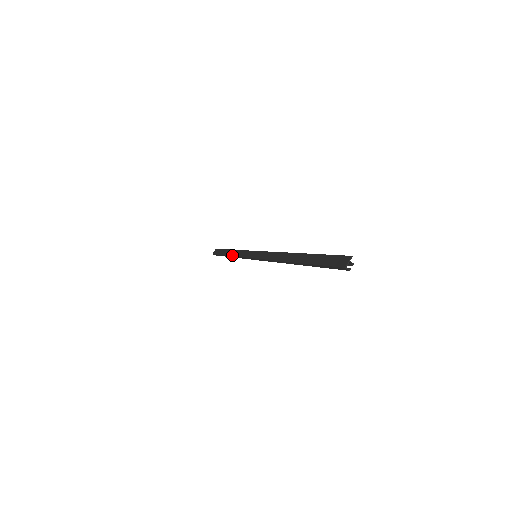
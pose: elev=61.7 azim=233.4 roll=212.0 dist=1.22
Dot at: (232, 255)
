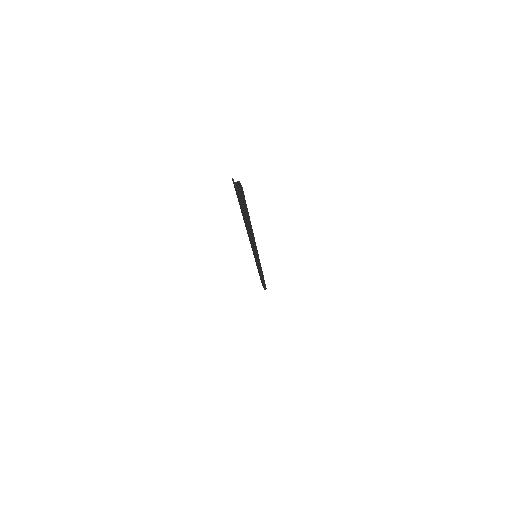
Dot at: occluded
